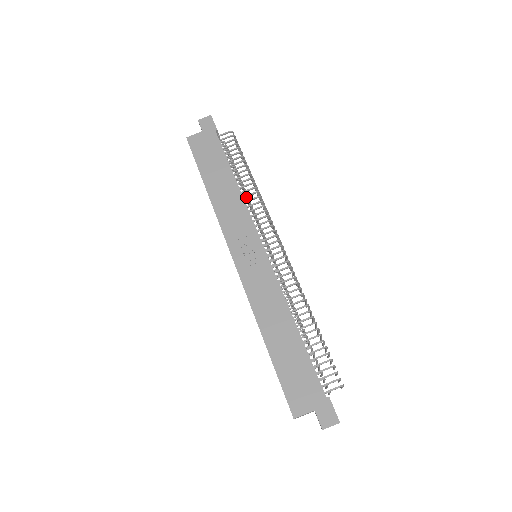
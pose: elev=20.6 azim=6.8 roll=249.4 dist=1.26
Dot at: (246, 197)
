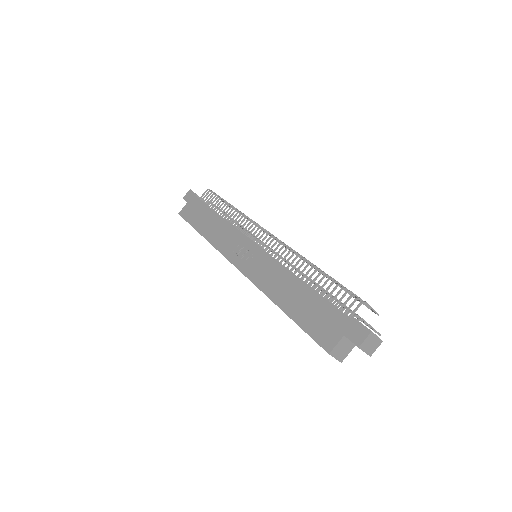
Dot at: occluded
